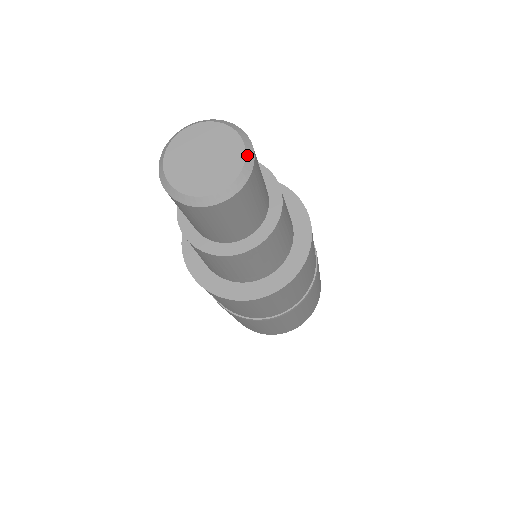
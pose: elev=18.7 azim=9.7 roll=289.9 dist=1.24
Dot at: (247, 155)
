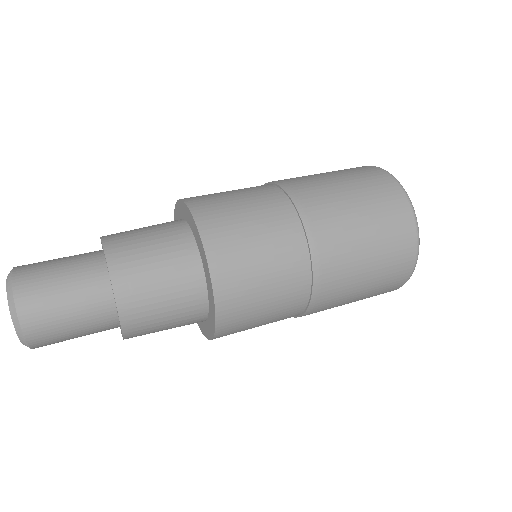
Dot at: occluded
